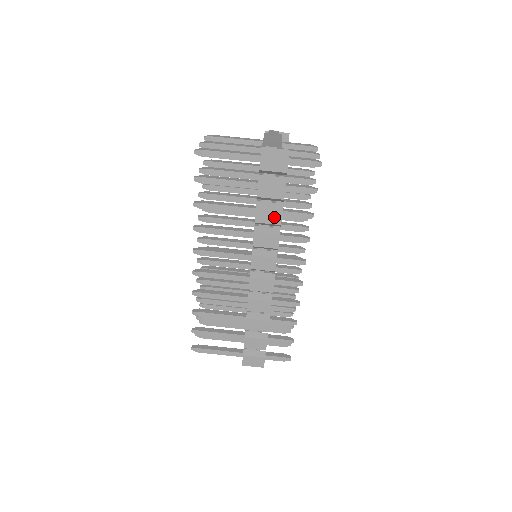
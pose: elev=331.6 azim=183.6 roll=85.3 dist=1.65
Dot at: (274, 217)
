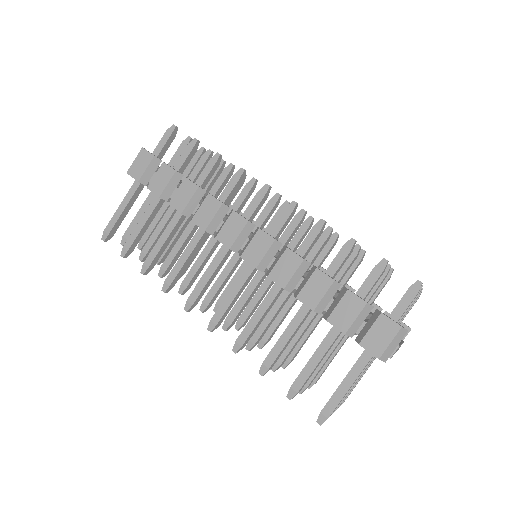
Dot at: (187, 190)
